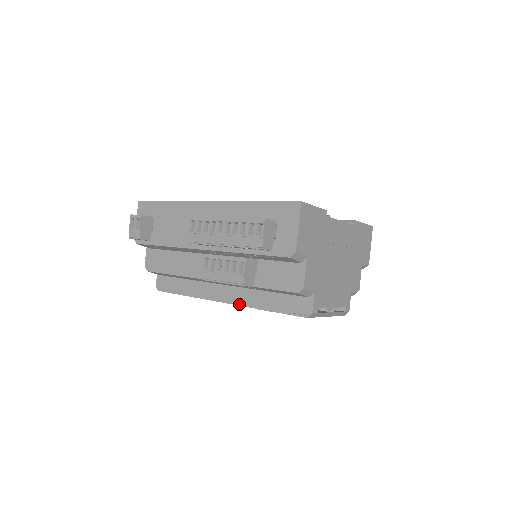
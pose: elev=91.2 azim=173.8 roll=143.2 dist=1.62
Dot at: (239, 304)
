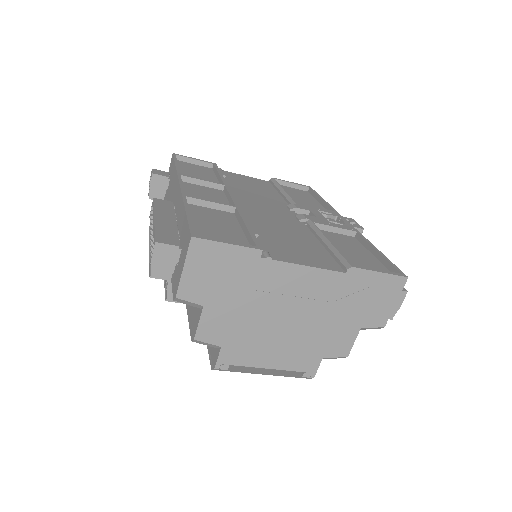
Dot at: occluded
